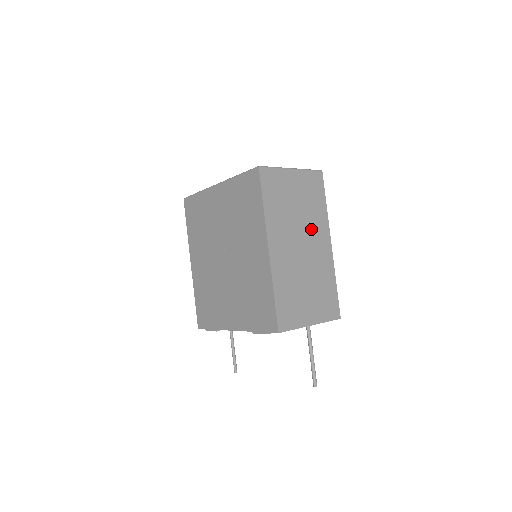
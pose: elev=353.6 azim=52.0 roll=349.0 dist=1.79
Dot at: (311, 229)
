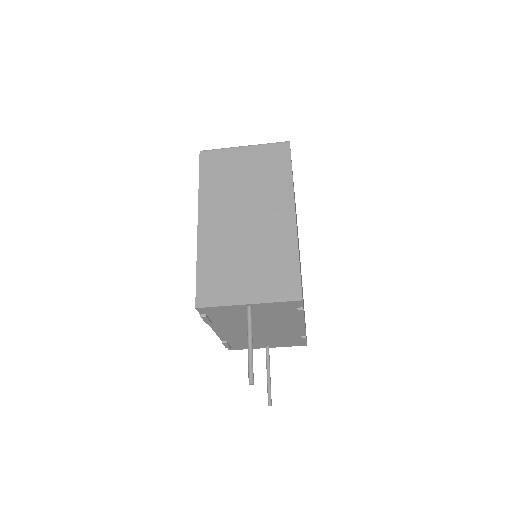
Dot at: (263, 200)
